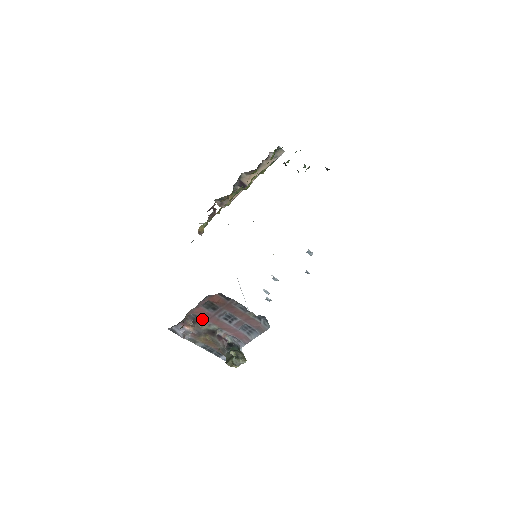
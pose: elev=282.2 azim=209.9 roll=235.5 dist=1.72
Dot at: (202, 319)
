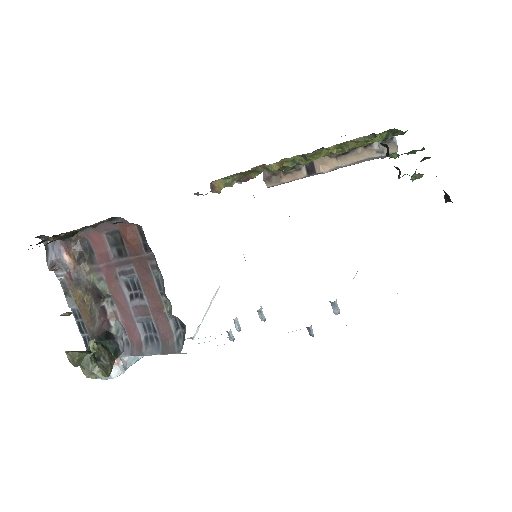
Dot at: (96, 259)
